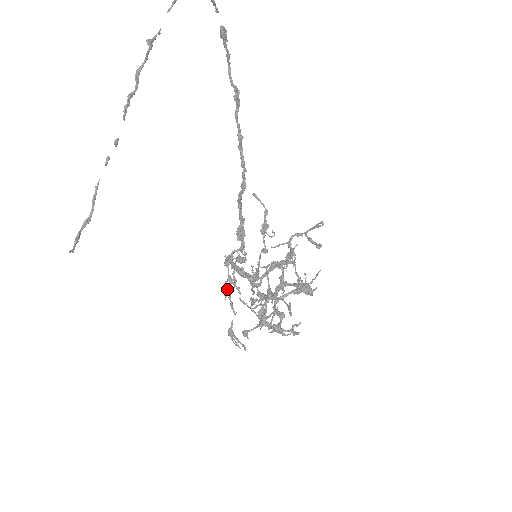
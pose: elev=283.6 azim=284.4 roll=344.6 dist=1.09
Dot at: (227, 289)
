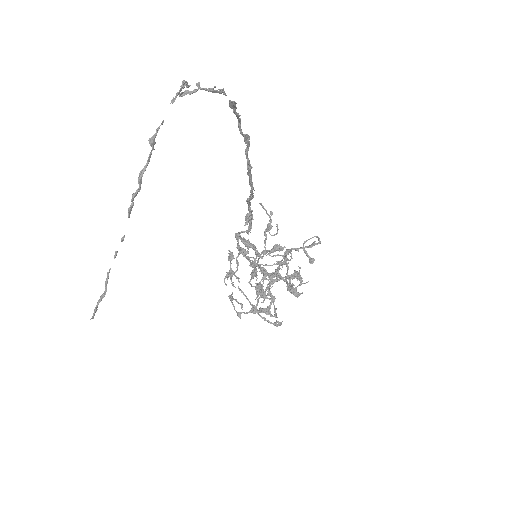
Dot at: (229, 275)
